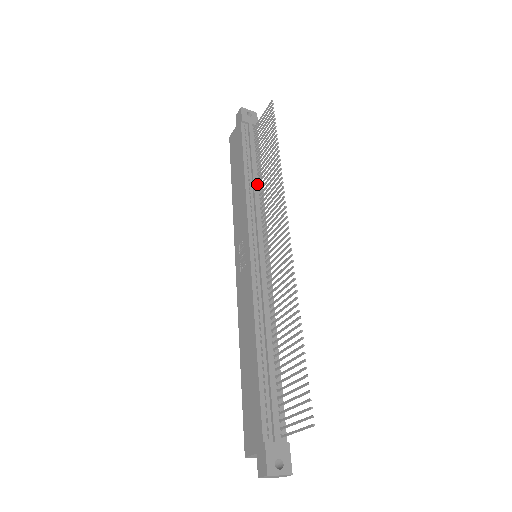
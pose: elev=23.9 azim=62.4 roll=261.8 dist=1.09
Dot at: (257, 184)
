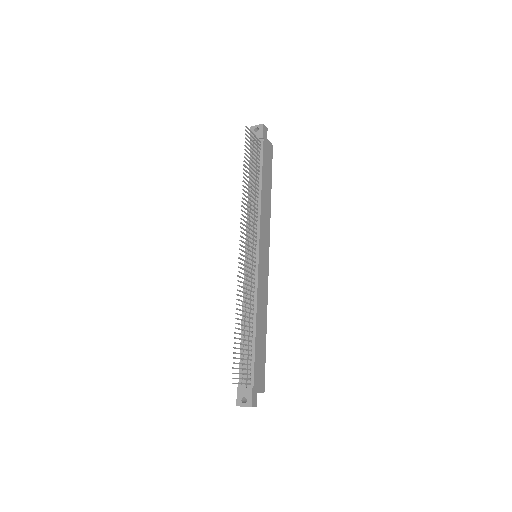
Dot at: (257, 196)
